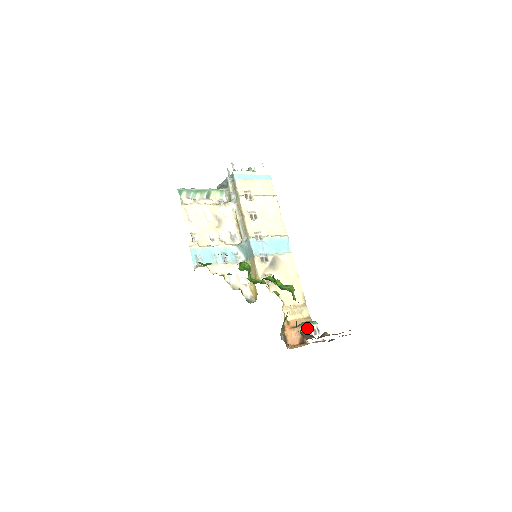
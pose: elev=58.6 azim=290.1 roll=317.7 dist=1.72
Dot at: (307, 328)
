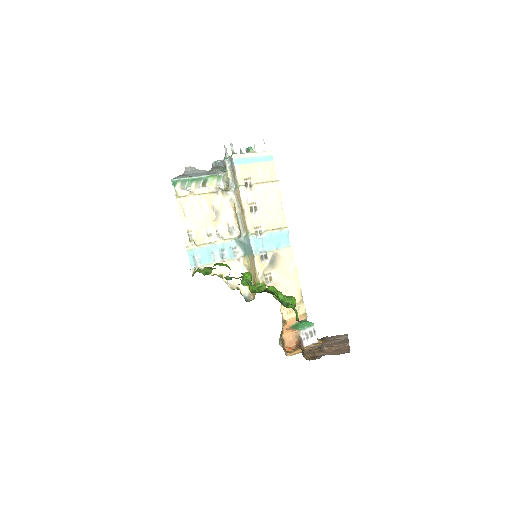
Dot at: (304, 331)
